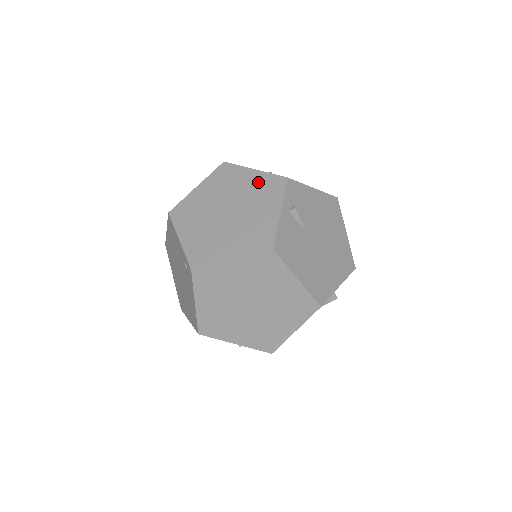
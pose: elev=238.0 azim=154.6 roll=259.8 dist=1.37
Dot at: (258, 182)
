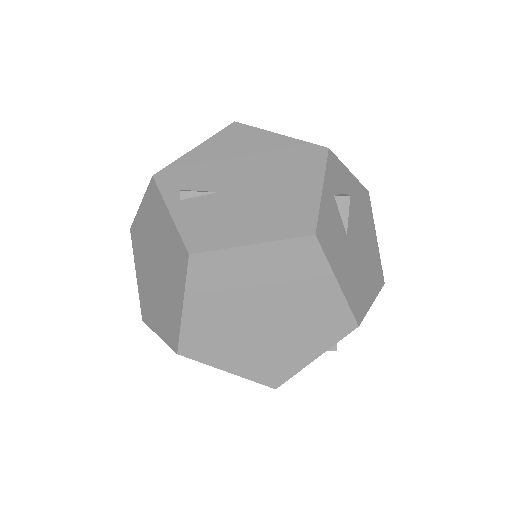
Dot at: (147, 212)
